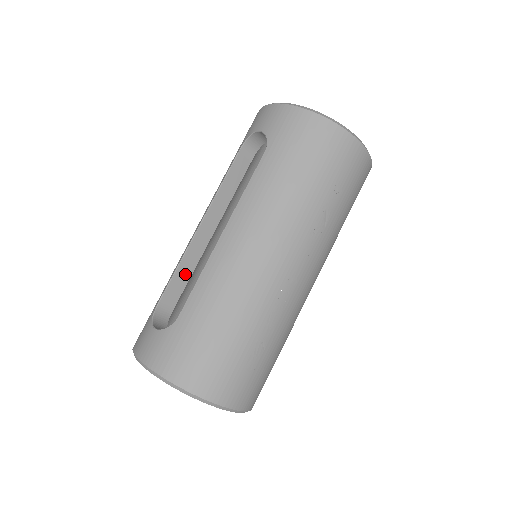
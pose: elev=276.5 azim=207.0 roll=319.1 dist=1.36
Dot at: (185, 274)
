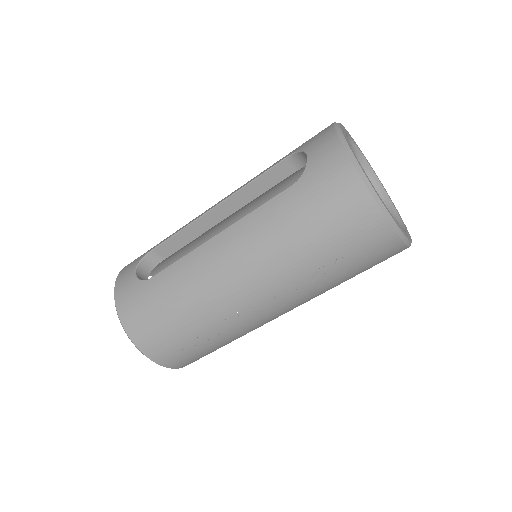
Dot at: (186, 238)
